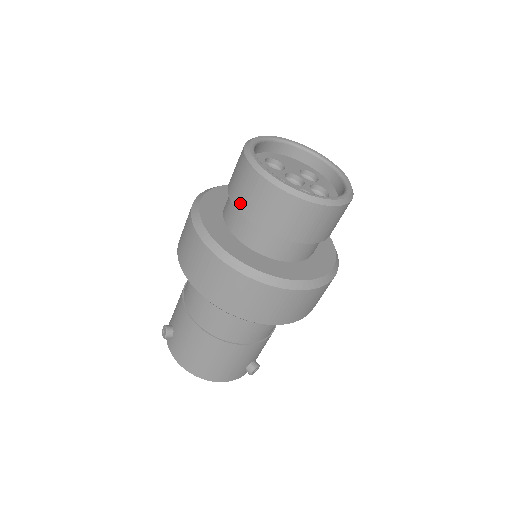
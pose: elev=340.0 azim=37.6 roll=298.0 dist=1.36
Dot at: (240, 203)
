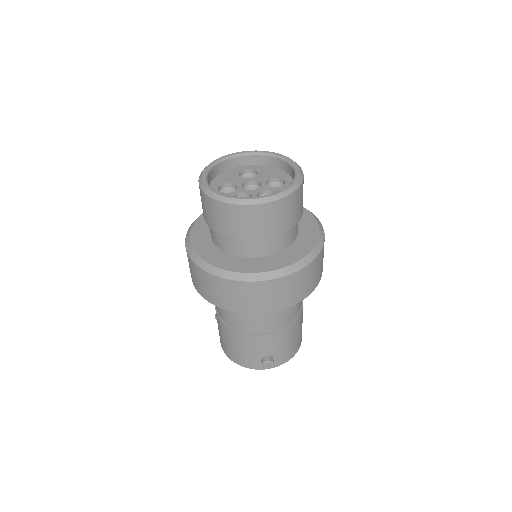
Dot at: occluded
